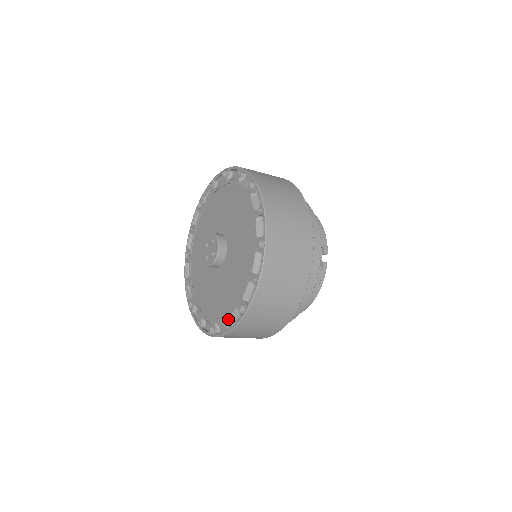
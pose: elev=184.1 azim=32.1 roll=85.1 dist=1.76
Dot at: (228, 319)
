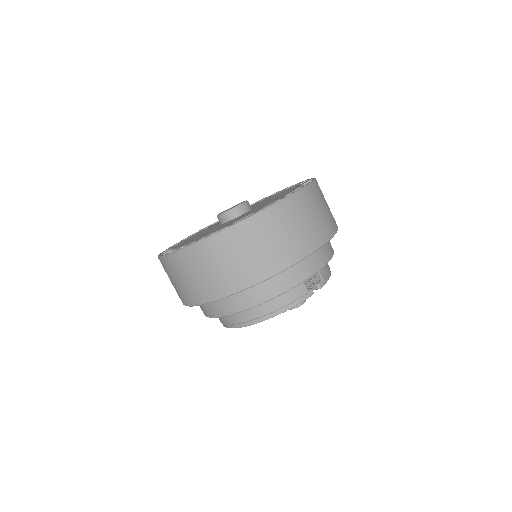
Dot at: (201, 238)
